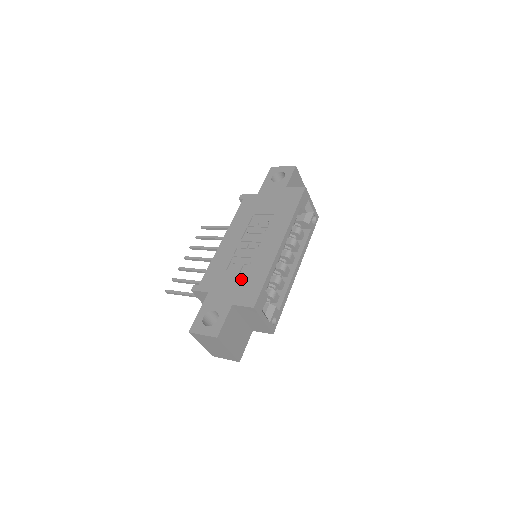
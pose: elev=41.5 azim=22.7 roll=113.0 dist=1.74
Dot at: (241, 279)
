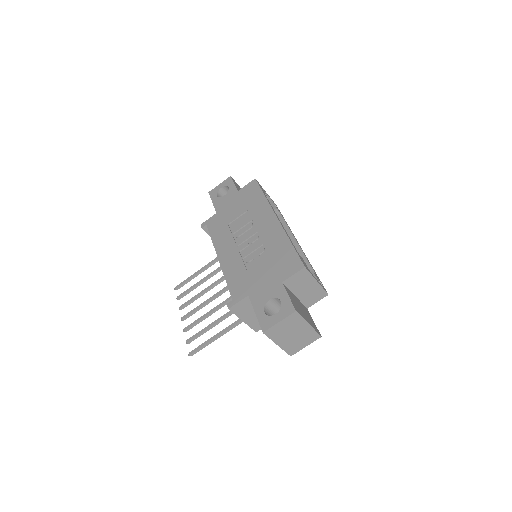
Dot at: (269, 263)
